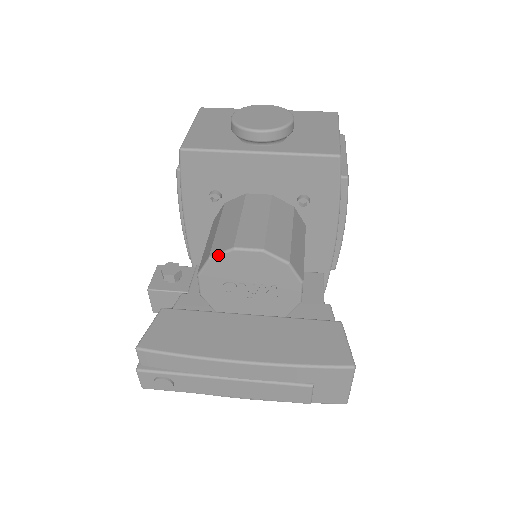
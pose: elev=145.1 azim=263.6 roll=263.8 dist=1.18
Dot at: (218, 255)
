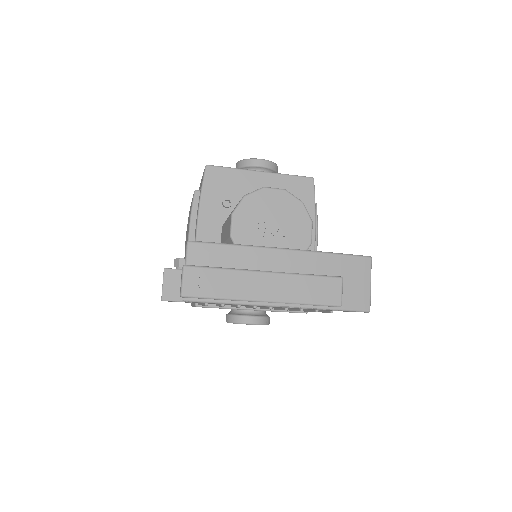
Dot at: (252, 193)
